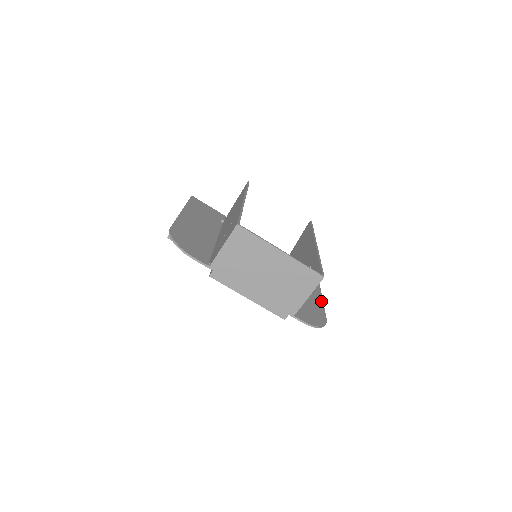
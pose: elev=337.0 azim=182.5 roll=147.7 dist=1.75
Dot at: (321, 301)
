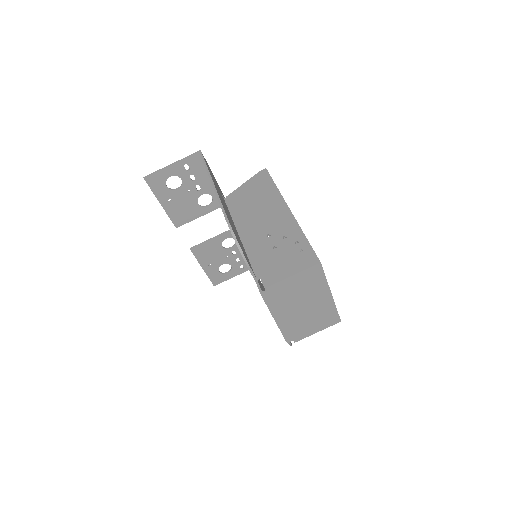
Dot at: occluded
